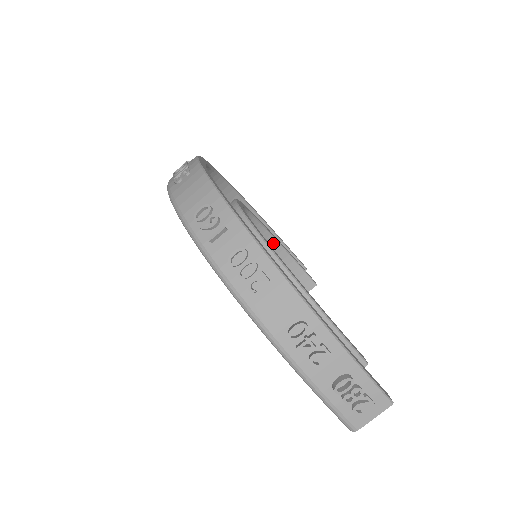
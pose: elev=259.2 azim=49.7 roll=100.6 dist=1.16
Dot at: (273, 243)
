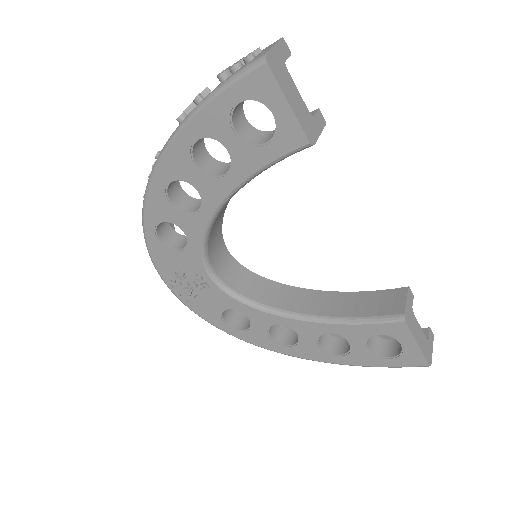
Dot at: (318, 294)
